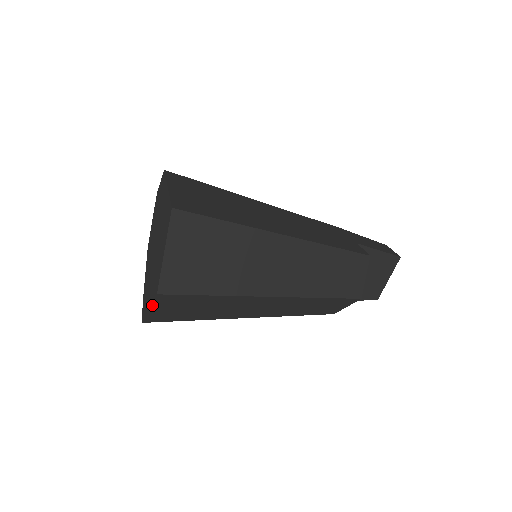
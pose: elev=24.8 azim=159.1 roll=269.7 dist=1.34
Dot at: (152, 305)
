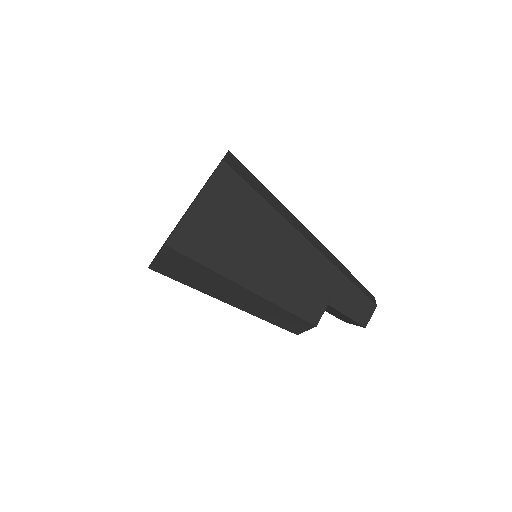
Dot at: occluded
